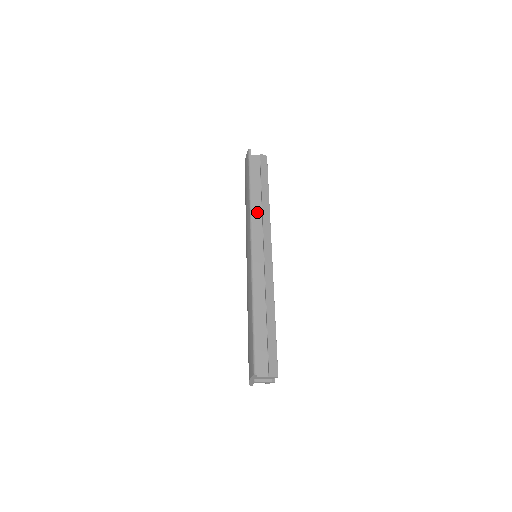
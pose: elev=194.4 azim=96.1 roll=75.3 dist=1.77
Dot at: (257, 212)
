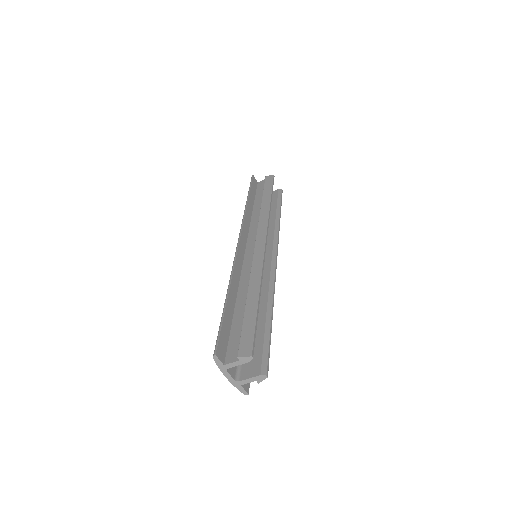
Dot at: (256, 218)
